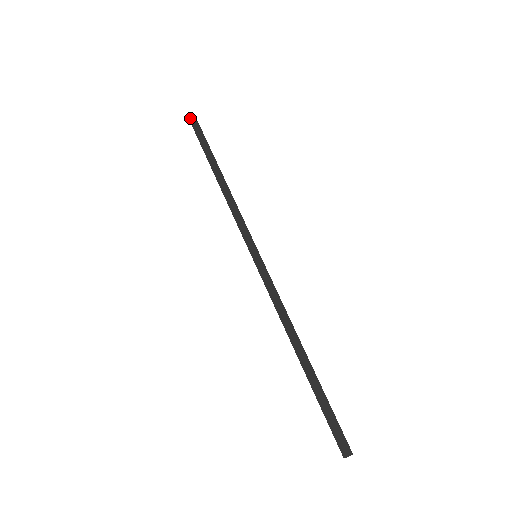
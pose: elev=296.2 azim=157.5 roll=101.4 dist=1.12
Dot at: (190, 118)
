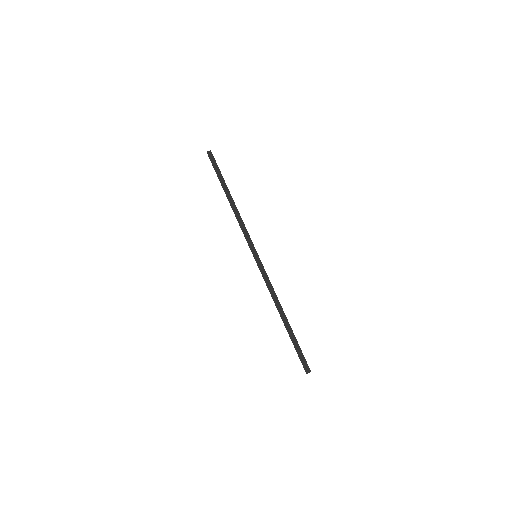
Dot at: (207, 152)
